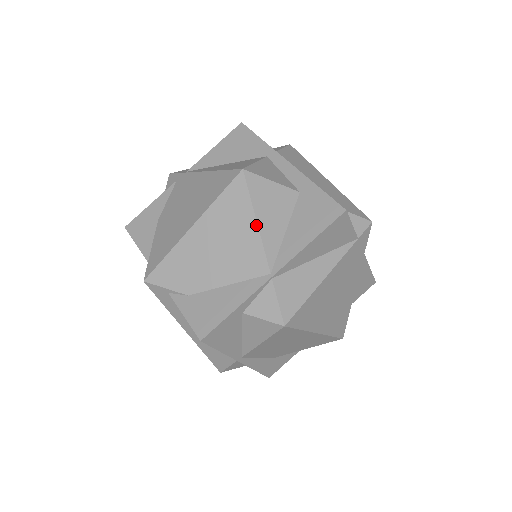
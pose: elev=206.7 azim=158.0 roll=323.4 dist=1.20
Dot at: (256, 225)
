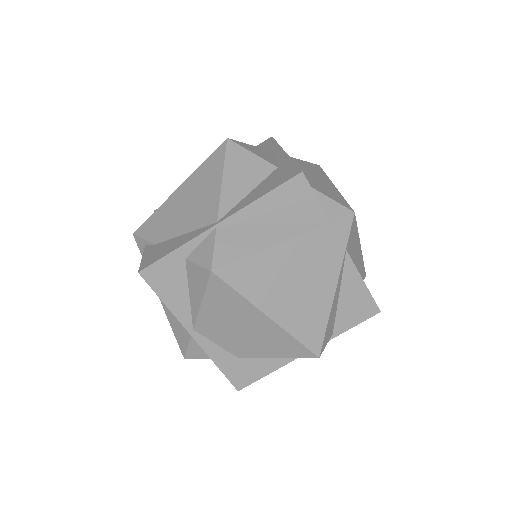
Dot at: (221, 181)
